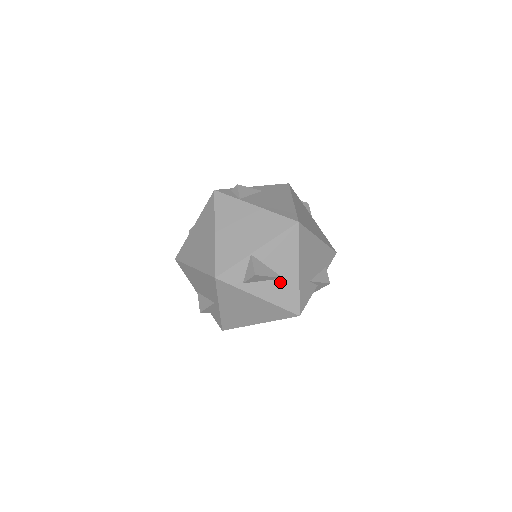
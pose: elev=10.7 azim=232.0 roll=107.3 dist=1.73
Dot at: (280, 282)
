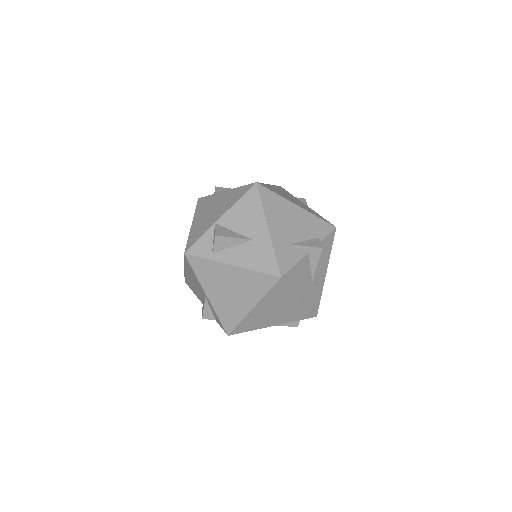
Dot at: (250, 245)
